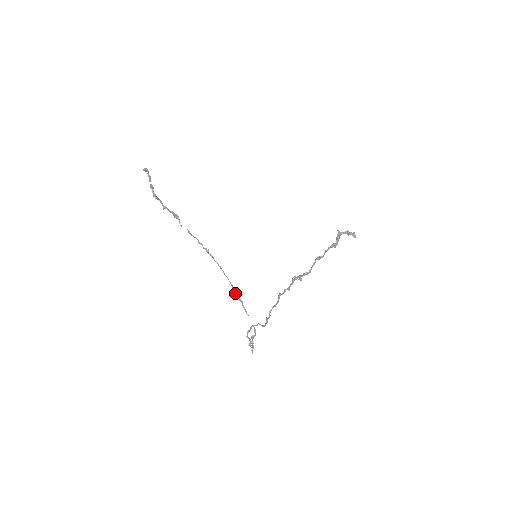
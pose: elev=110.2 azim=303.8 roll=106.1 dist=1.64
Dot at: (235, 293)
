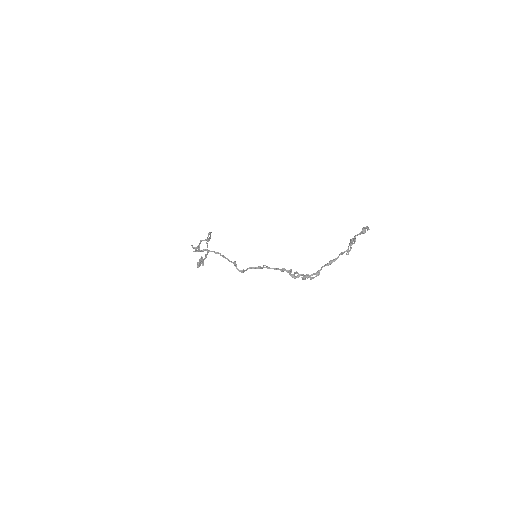
Dot at: occluded
